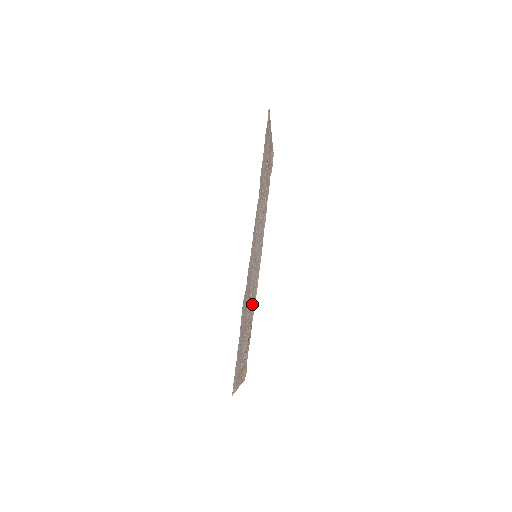
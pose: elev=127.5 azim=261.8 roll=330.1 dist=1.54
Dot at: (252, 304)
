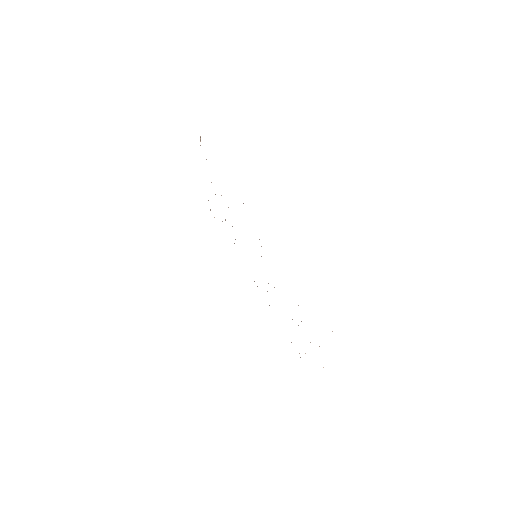
Dot at: occluded
